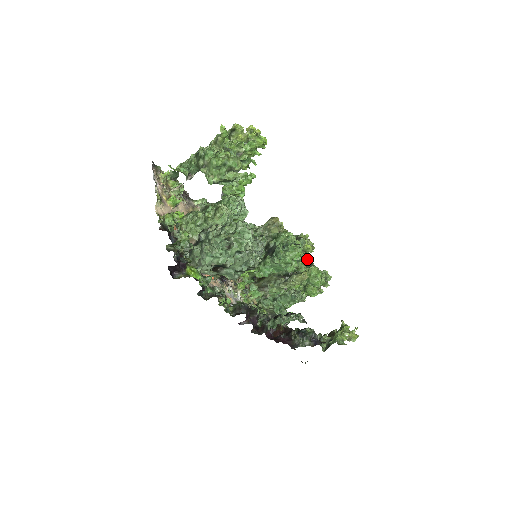
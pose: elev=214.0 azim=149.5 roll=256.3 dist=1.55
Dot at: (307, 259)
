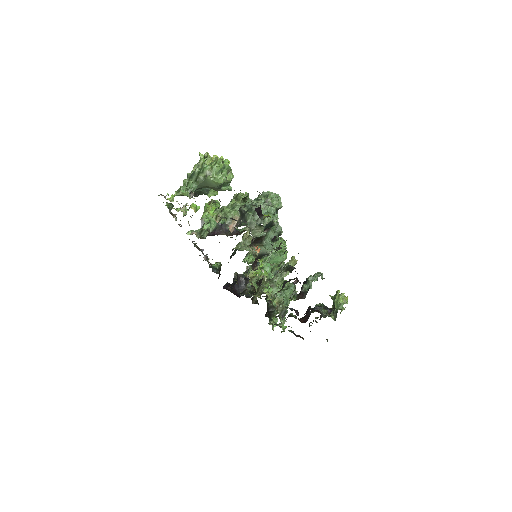
Dot at: occluded
